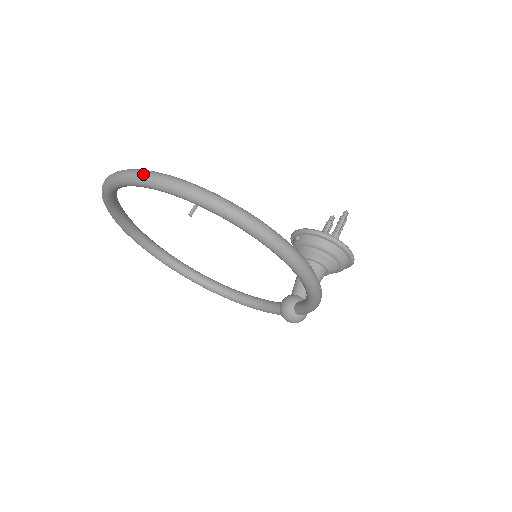
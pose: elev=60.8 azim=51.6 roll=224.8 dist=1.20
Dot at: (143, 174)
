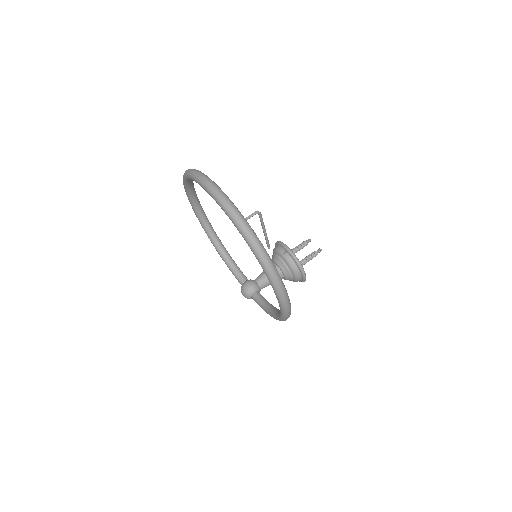
Dot at: (250, 235)
